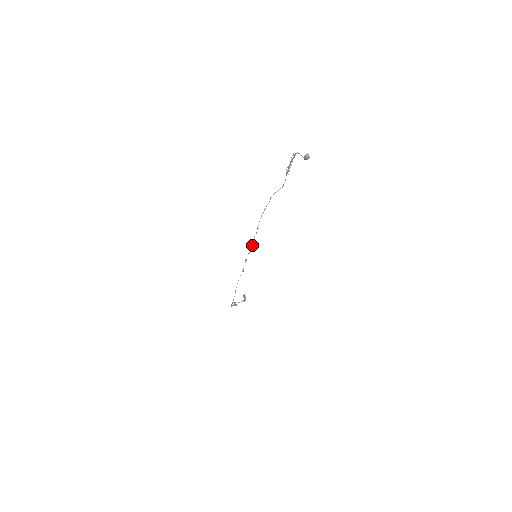
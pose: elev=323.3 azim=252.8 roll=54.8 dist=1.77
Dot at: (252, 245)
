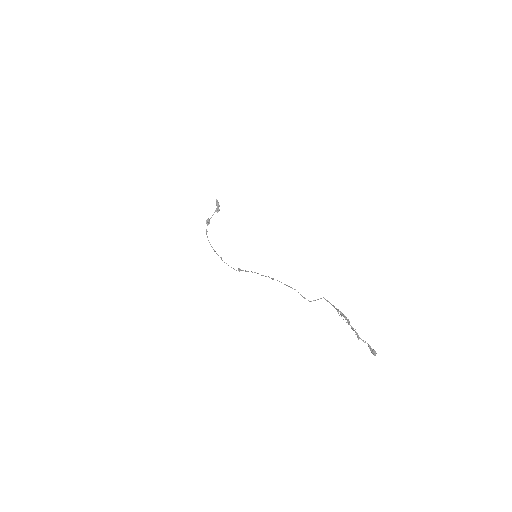
Dot at: occluded
